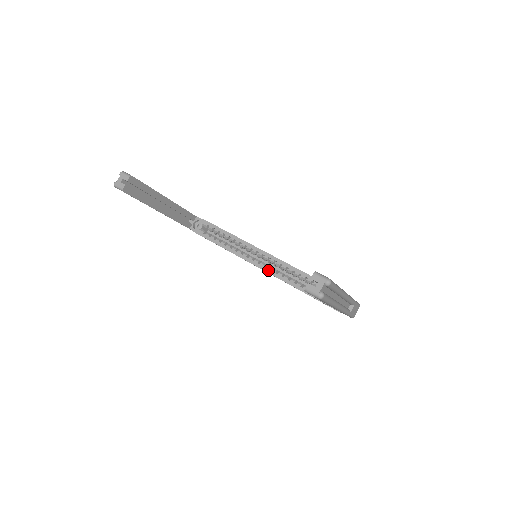
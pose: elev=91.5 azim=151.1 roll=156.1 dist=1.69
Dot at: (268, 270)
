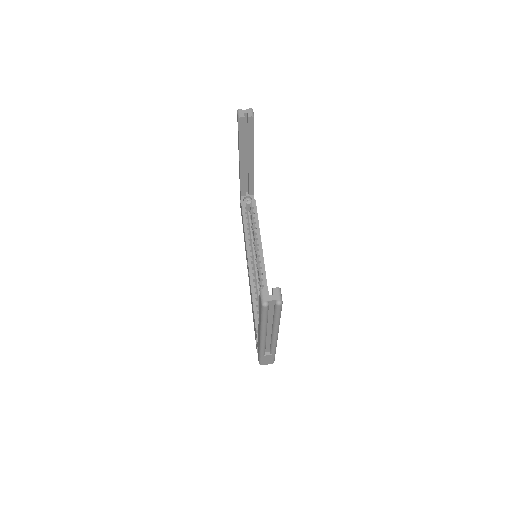
Dot at: (252, 273)
